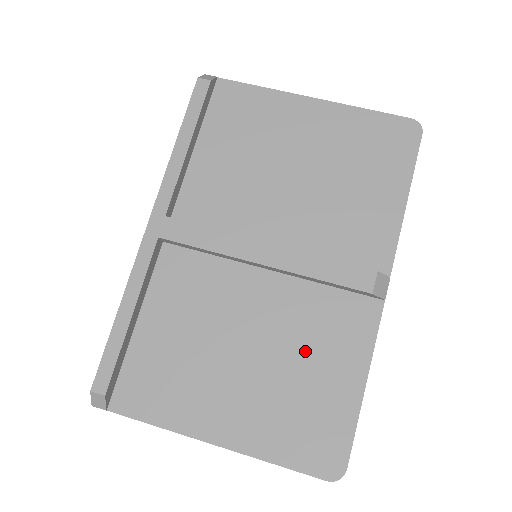
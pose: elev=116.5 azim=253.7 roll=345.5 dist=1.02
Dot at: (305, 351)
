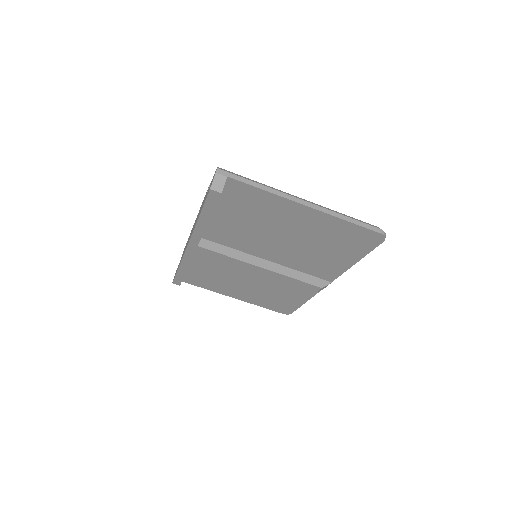
Dot at: (279, 289)
